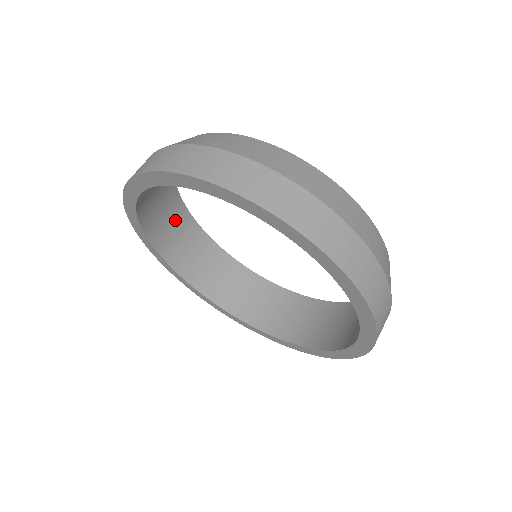
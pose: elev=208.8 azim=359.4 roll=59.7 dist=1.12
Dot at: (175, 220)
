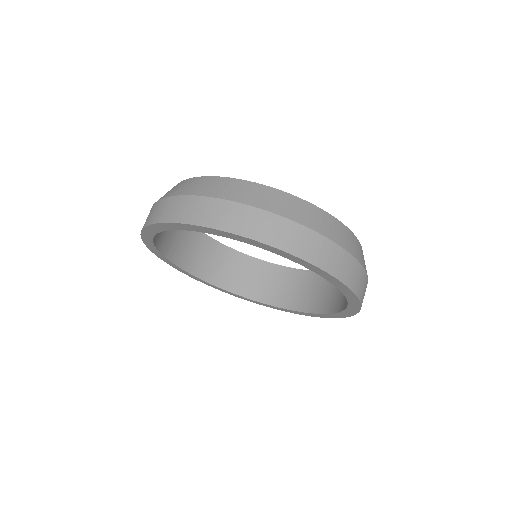
Dot at: occluded
